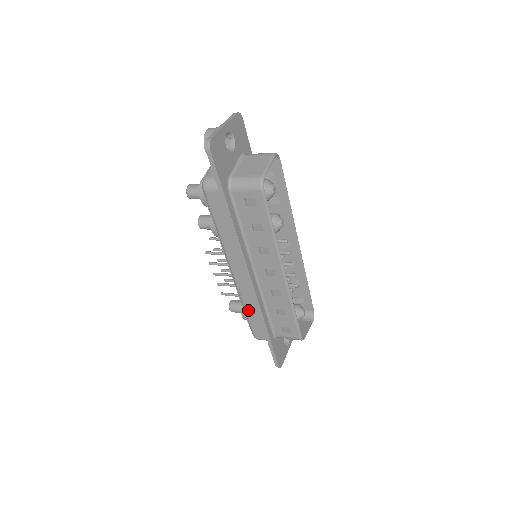
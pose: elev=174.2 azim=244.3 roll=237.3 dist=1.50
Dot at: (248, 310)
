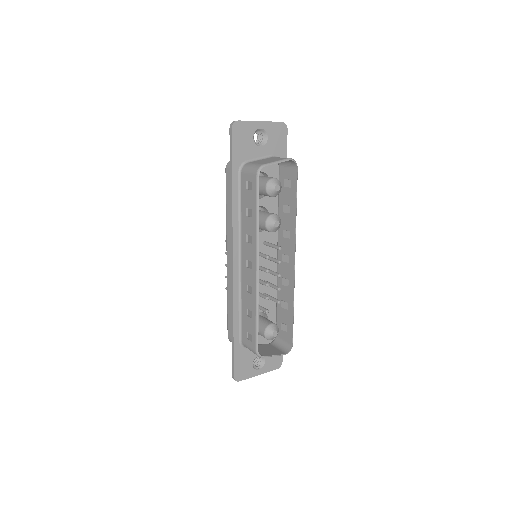
Dot at: (229, 302)
